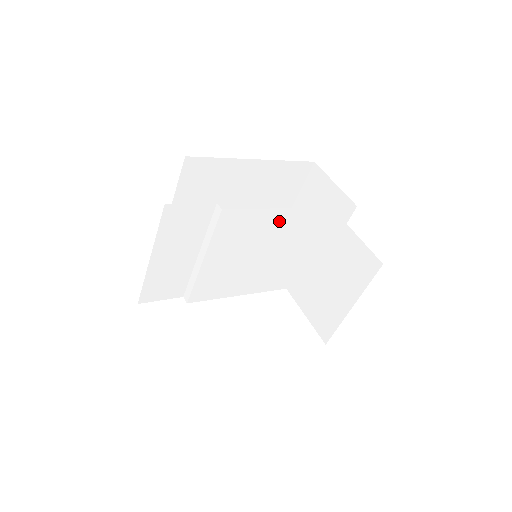
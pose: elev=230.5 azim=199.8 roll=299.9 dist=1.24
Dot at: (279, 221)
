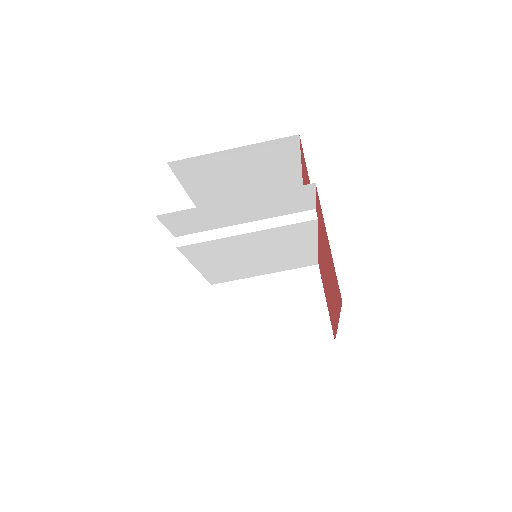
Dot at: (302, 249)
